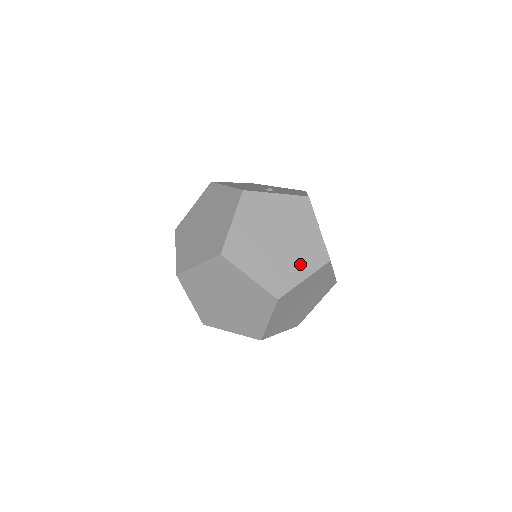
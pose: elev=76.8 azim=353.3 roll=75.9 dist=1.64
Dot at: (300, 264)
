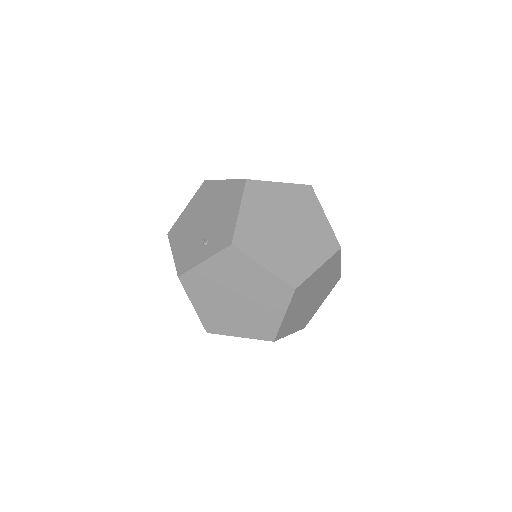
Dot at: (299, 322)
